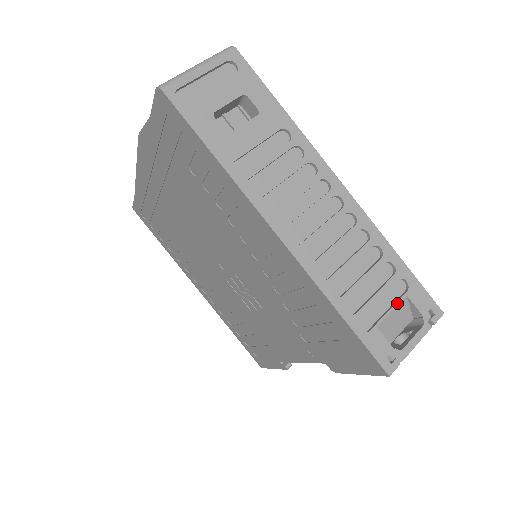
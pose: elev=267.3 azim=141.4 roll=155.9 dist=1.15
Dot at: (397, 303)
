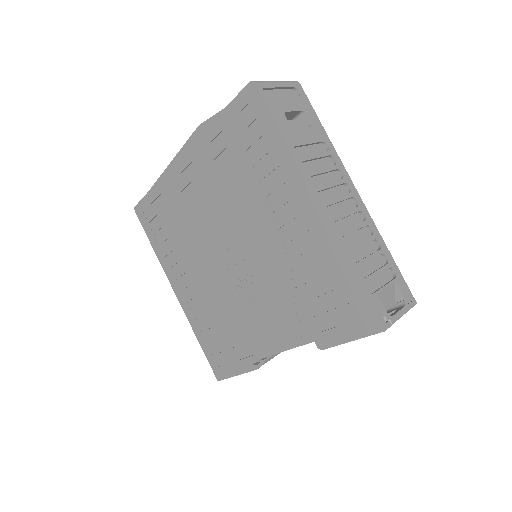
Dot at: (389, 283)
